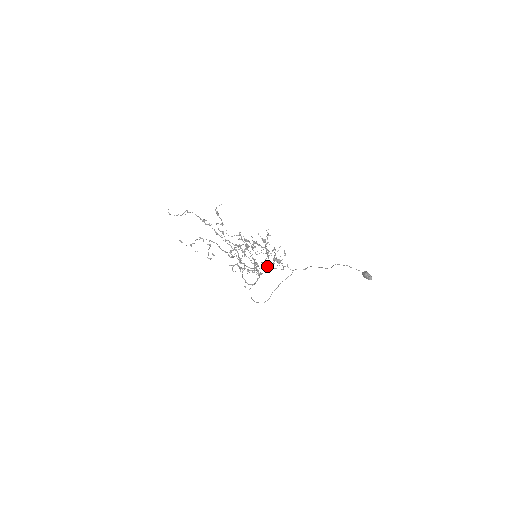
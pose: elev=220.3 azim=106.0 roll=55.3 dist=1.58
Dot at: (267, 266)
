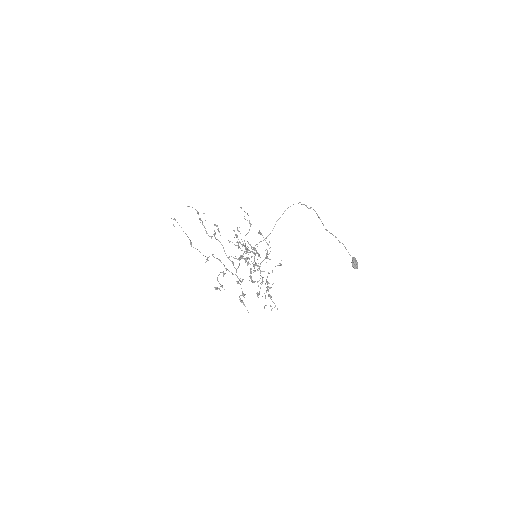
Dot at: occluded
